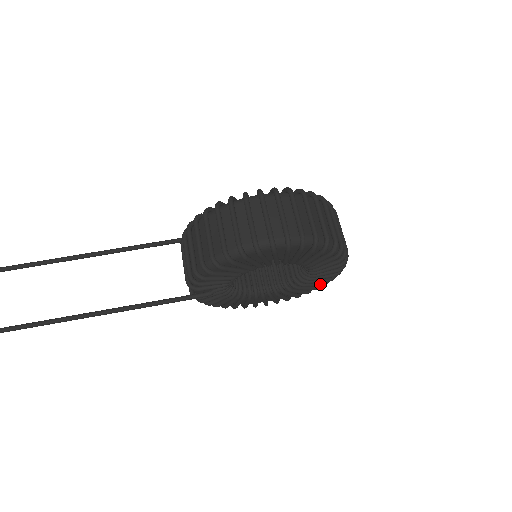
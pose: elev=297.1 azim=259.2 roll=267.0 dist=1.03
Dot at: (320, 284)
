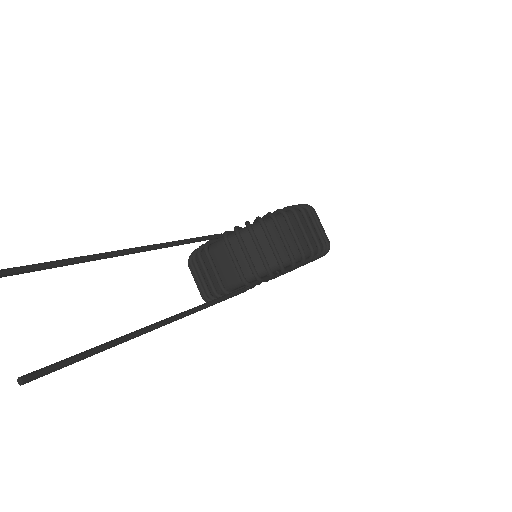
Dot at: (268, 280)
